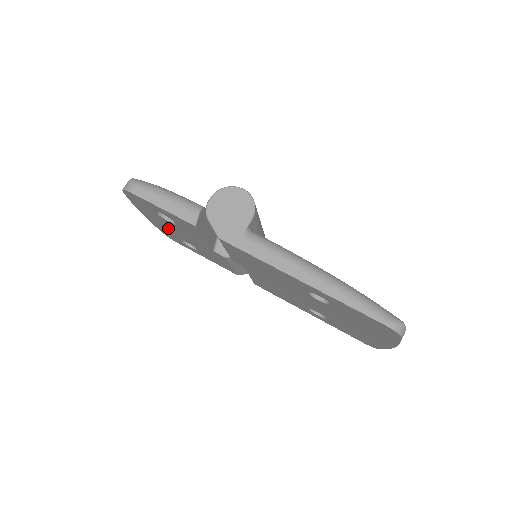
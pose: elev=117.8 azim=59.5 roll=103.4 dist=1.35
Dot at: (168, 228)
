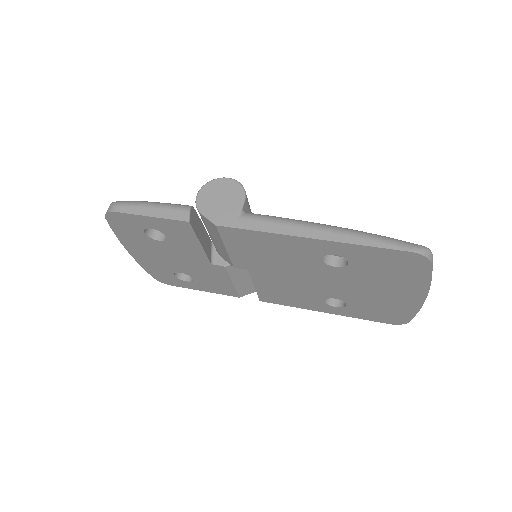
Dot at: (158, 259)
